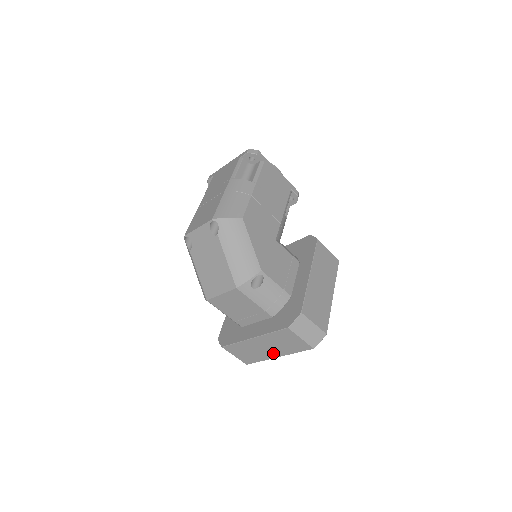
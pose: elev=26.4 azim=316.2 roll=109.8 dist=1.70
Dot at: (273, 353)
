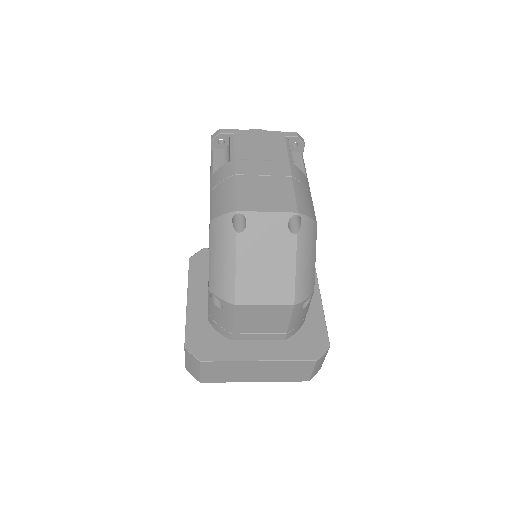
Dot at: (257, 378)
